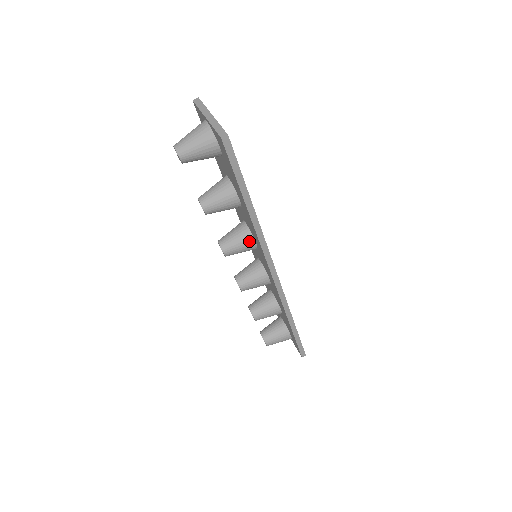
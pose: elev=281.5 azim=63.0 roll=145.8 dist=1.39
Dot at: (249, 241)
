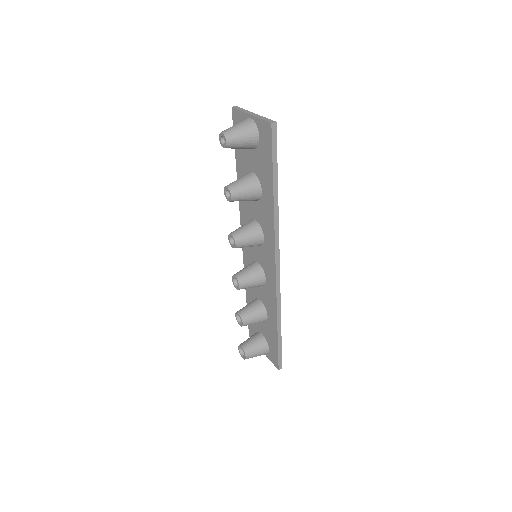
Dot at: (259, 234)
